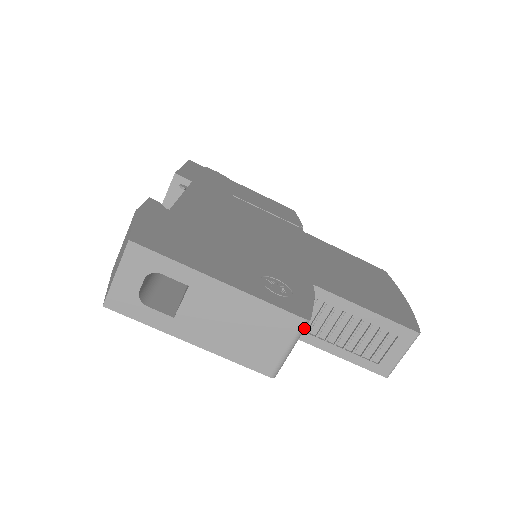
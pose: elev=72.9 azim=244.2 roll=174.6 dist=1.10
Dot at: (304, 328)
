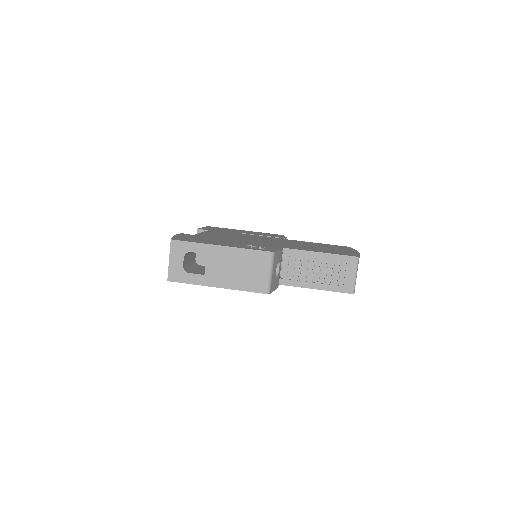
Dot at: (273, 258)
